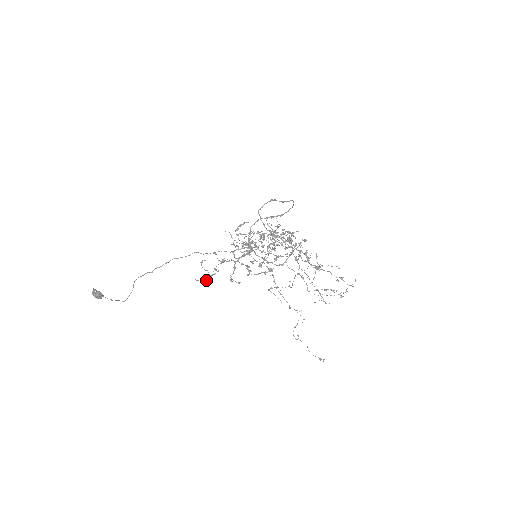
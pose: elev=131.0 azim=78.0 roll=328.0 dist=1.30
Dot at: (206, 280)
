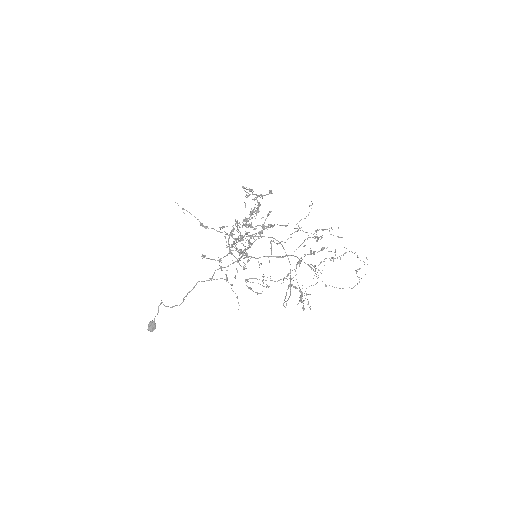
Dot at: occluded
